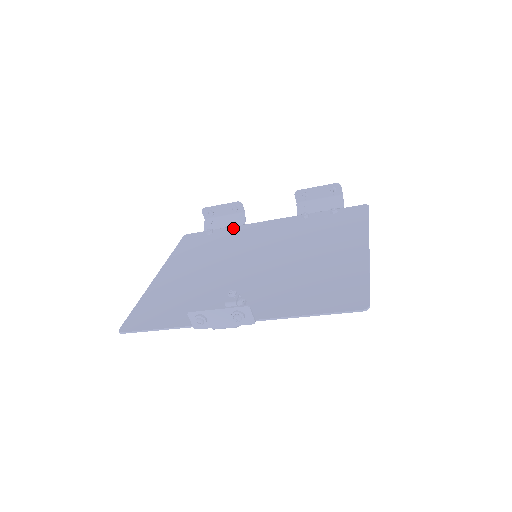
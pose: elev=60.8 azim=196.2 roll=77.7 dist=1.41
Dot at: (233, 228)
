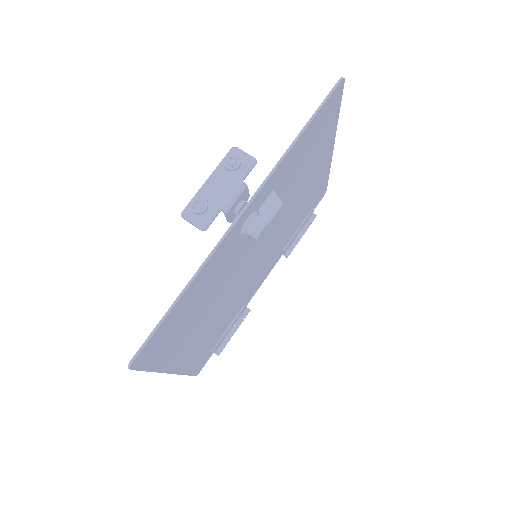
Dot at: occluded
